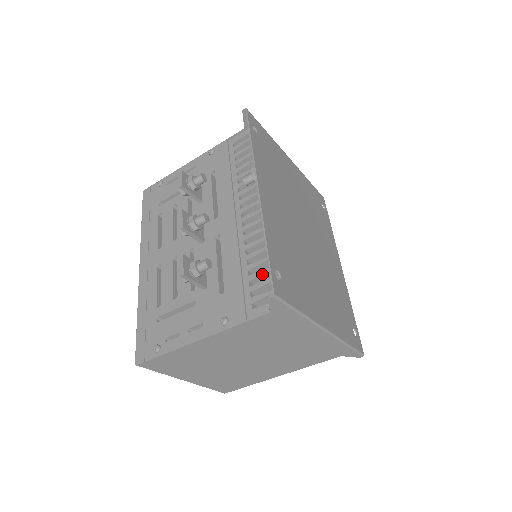
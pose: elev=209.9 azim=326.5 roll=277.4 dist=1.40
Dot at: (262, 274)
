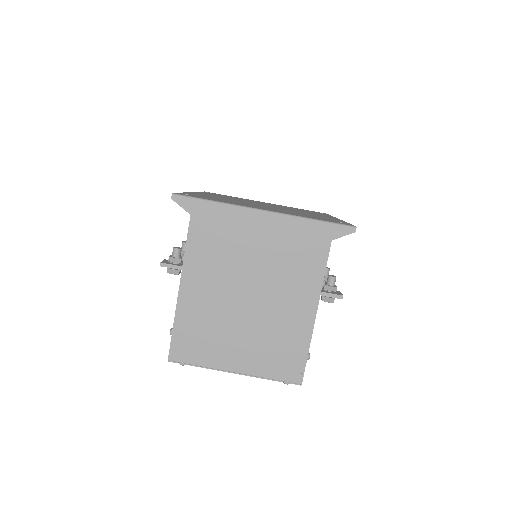
Dot at: occluded
